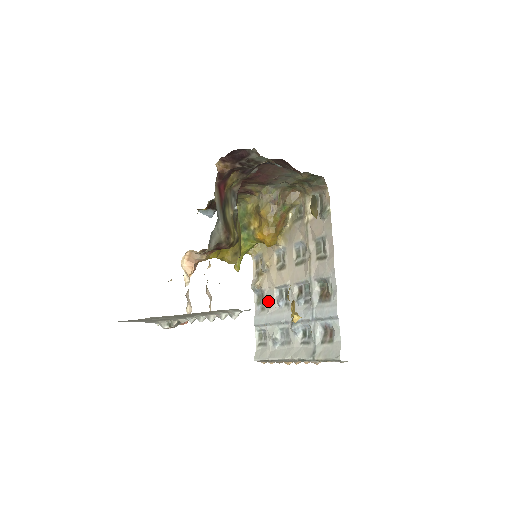
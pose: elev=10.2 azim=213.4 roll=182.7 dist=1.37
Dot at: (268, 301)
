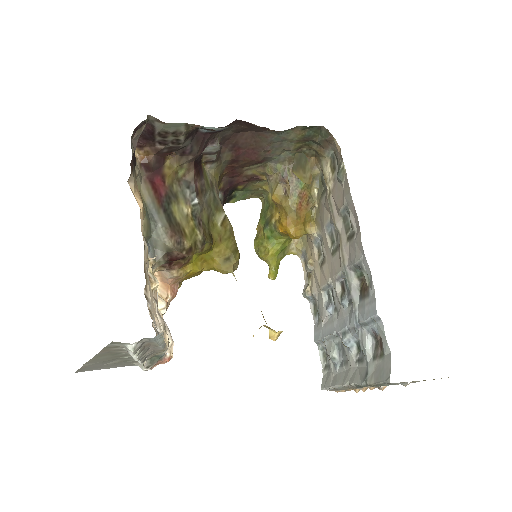
Dot at: (320, 309)
